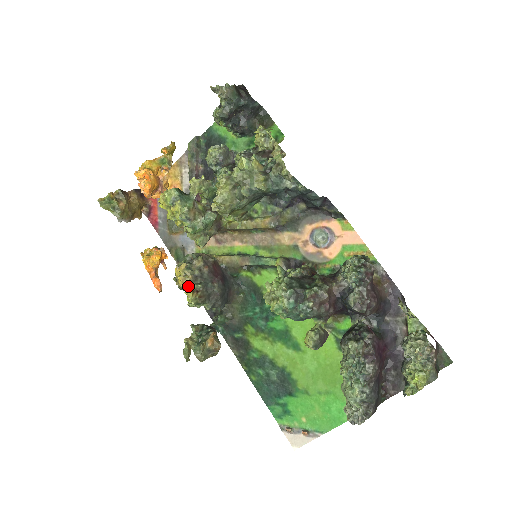
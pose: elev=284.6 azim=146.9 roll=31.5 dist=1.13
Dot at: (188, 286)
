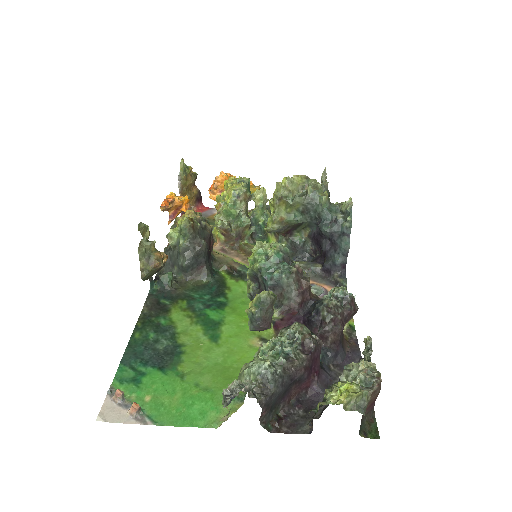
Dot at: occluded
